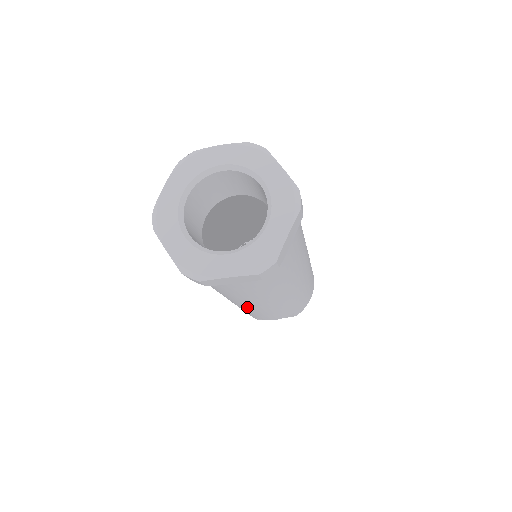
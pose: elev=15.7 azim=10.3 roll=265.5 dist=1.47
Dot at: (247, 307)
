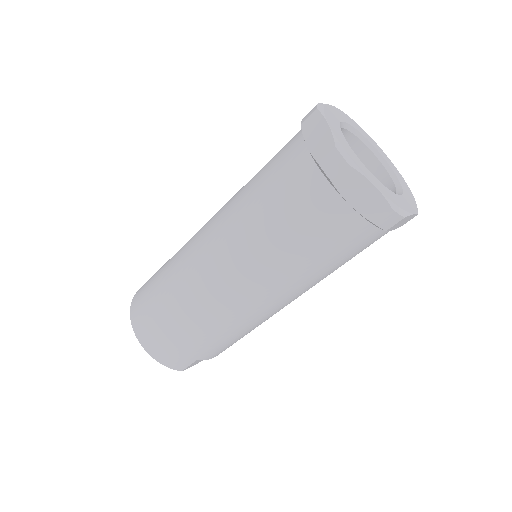
Dot at: (270, 311)
